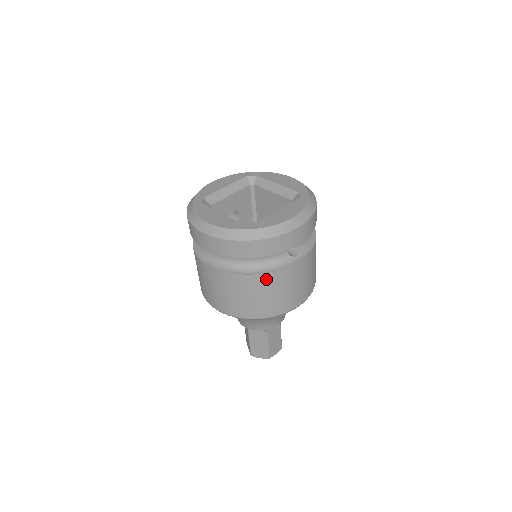
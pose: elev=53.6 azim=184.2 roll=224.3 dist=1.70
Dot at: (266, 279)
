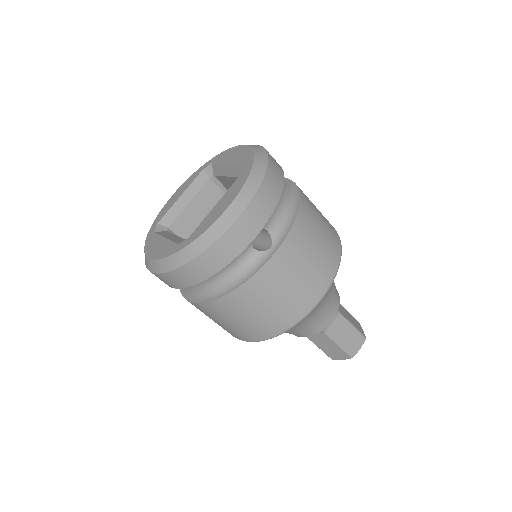
Dot at: (244, 294)
